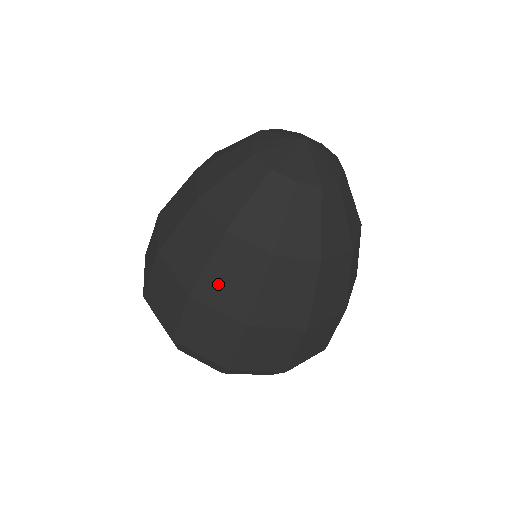
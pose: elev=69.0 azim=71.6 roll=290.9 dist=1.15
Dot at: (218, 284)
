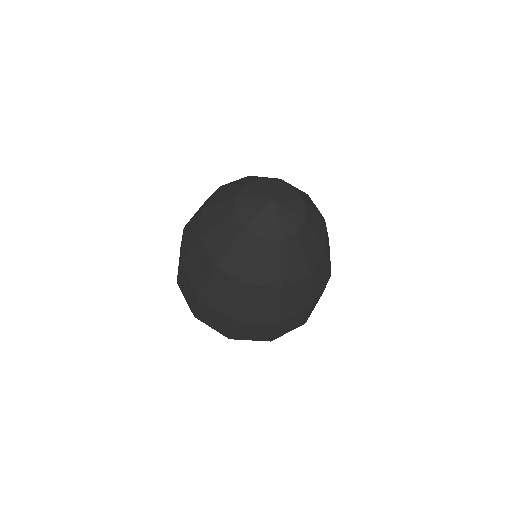
Dot at: (192, 265)
